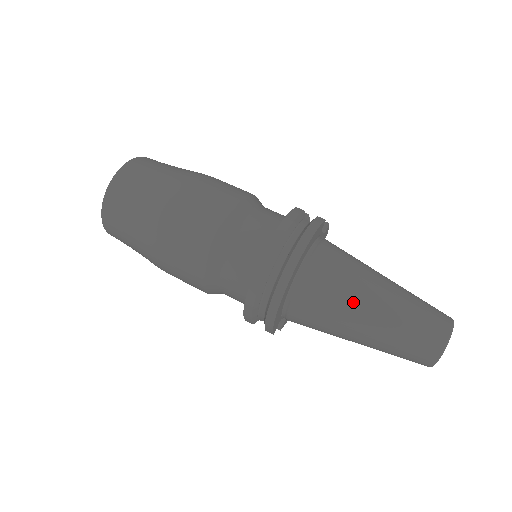
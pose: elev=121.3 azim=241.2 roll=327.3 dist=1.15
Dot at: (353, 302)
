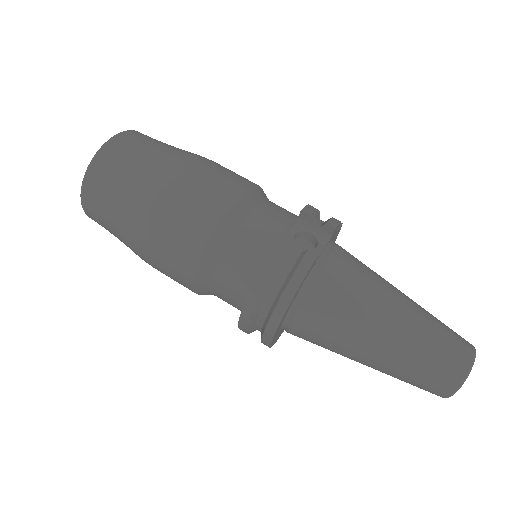
Dot at: (348, 349)
